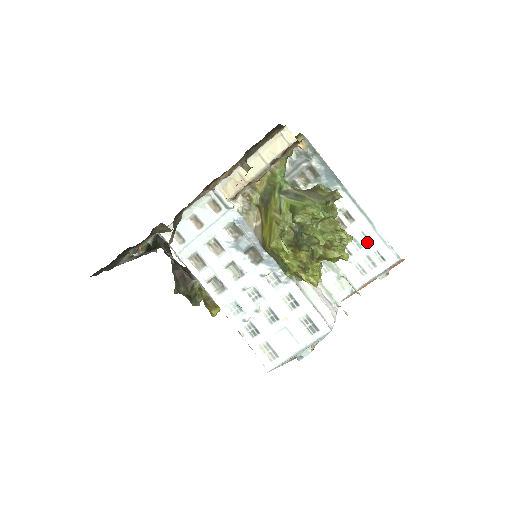
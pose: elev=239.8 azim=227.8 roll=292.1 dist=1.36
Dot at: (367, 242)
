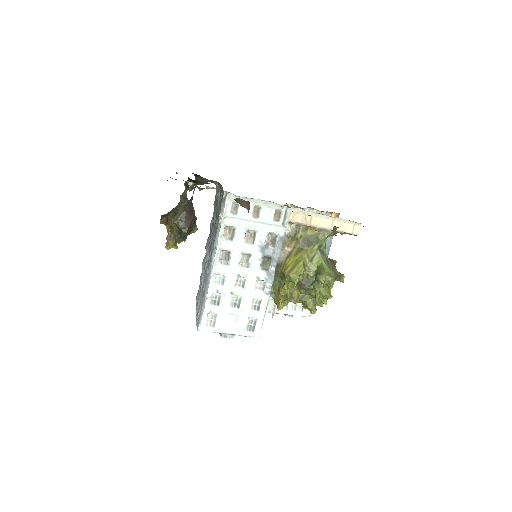
Dot at: occluded
